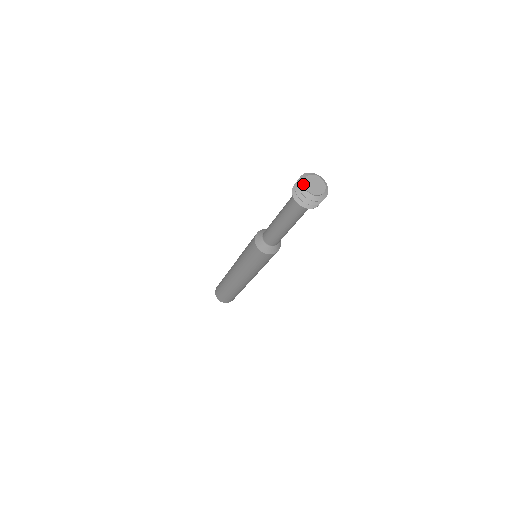
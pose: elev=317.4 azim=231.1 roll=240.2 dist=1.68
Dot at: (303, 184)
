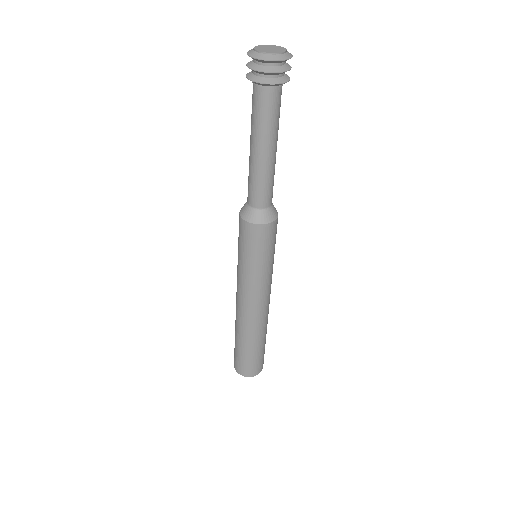
Dot at: (254, 48)
